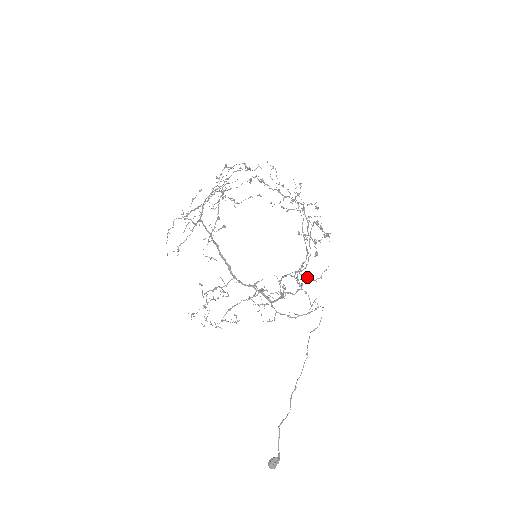
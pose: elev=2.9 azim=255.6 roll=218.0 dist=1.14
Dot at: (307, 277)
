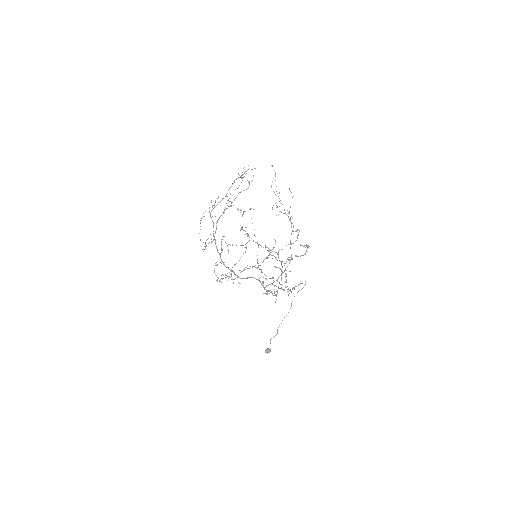
Dot at: (275, 302)
